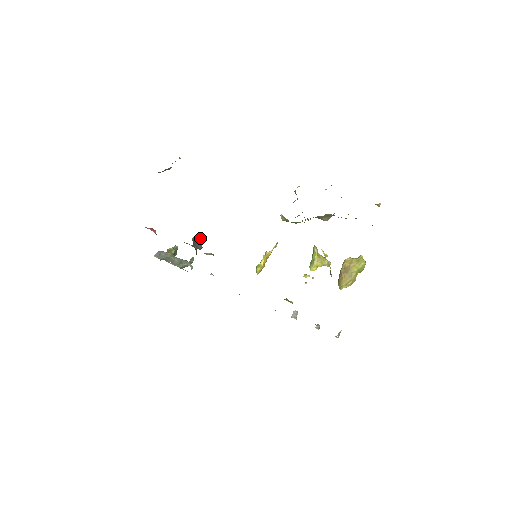
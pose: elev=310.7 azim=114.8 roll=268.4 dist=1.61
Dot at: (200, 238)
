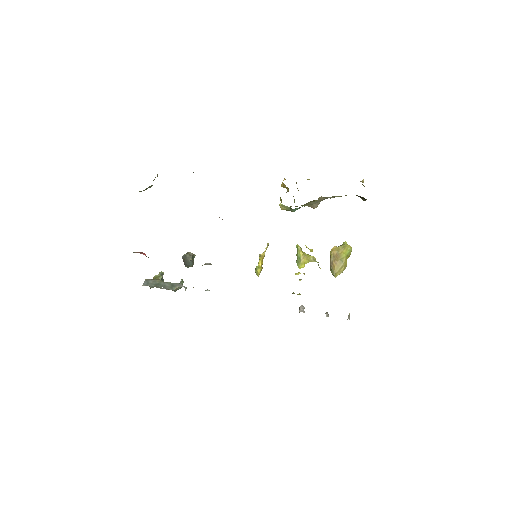
Dot at: (190, 254)
